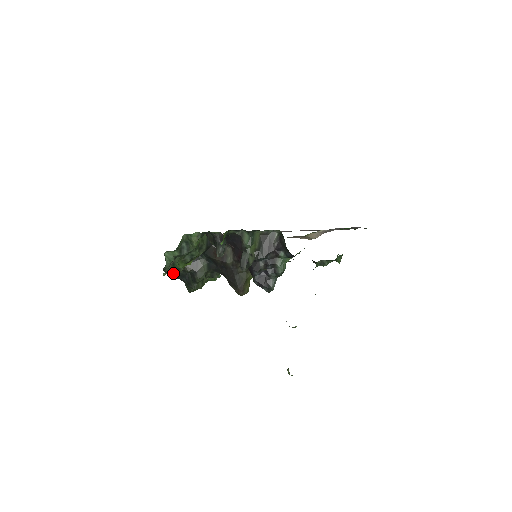
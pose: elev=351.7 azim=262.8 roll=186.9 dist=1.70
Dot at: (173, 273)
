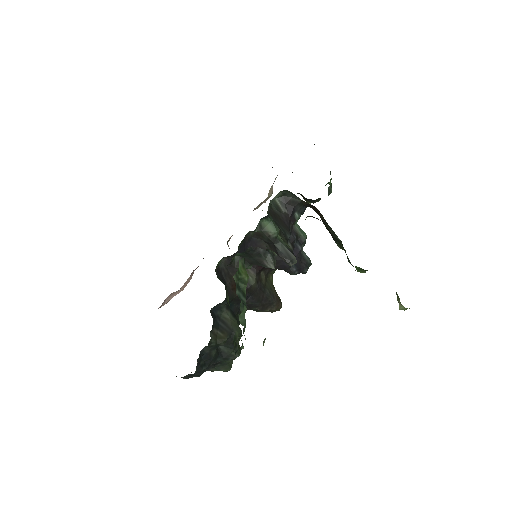
Dot at: (233, 351)
